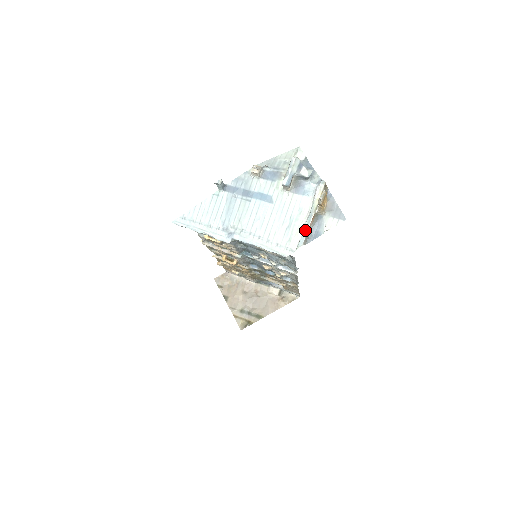
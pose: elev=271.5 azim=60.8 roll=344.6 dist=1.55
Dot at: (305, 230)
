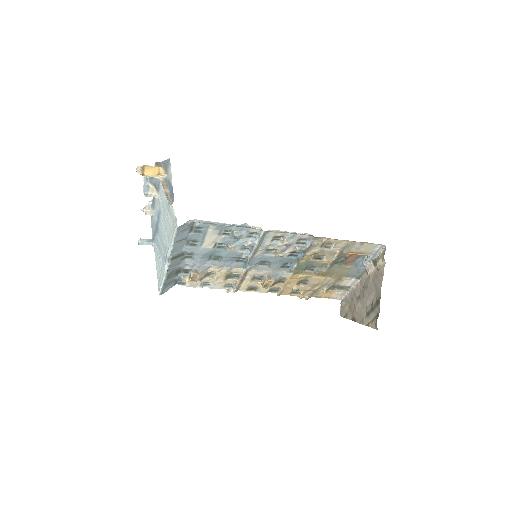
Dot at: occluded
